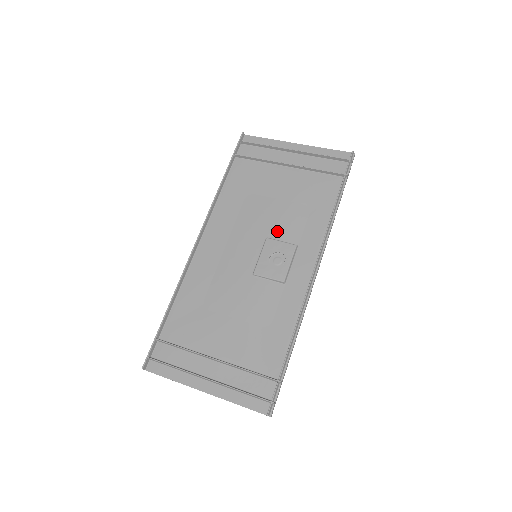
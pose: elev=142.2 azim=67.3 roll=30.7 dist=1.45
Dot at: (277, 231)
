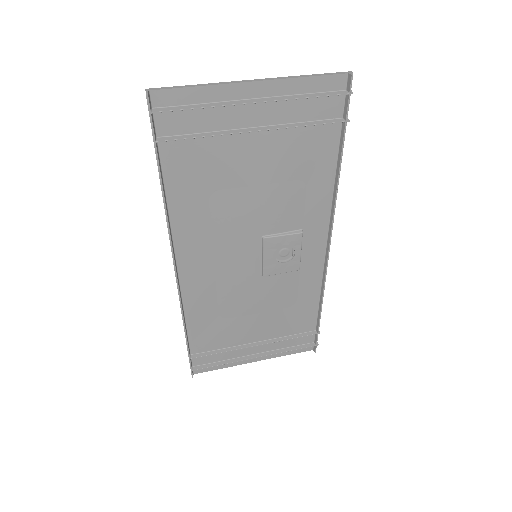
Dot at: (273, 225)
